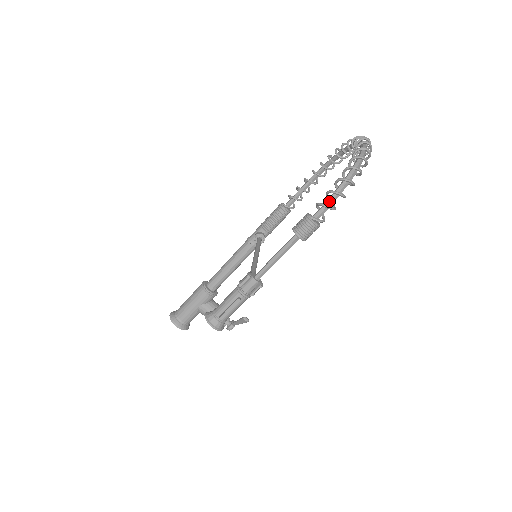
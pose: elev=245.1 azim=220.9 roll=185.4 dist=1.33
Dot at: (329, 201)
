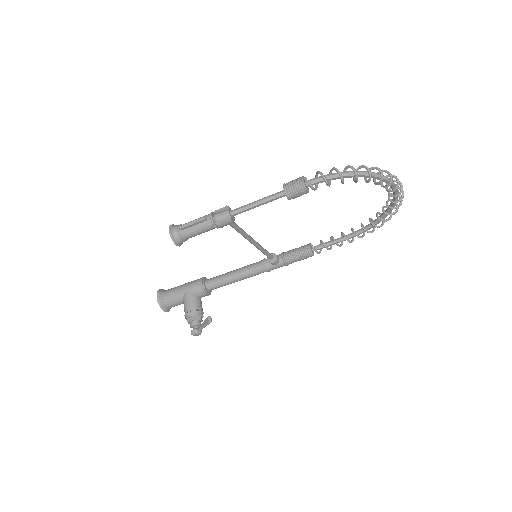
Dot at: (327, 175)
